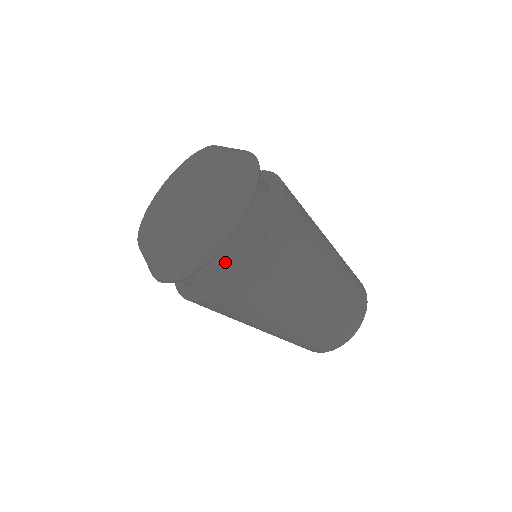
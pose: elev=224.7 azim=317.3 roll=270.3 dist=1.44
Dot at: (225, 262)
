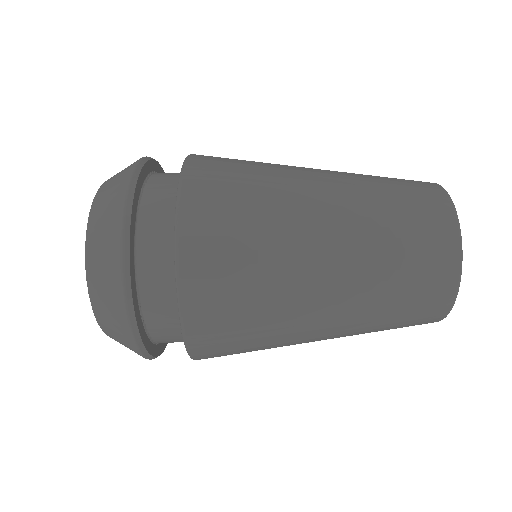
Dot at: (162, 216)
